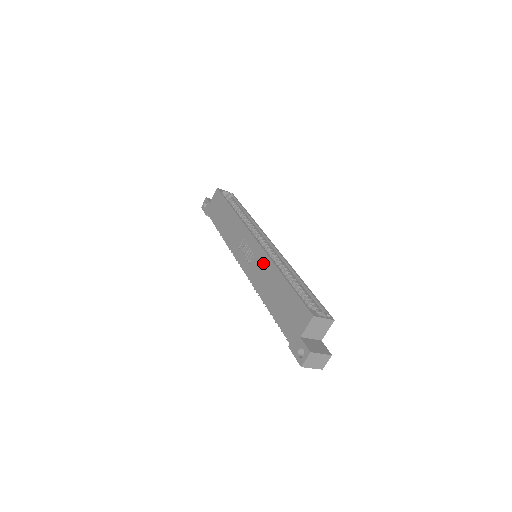
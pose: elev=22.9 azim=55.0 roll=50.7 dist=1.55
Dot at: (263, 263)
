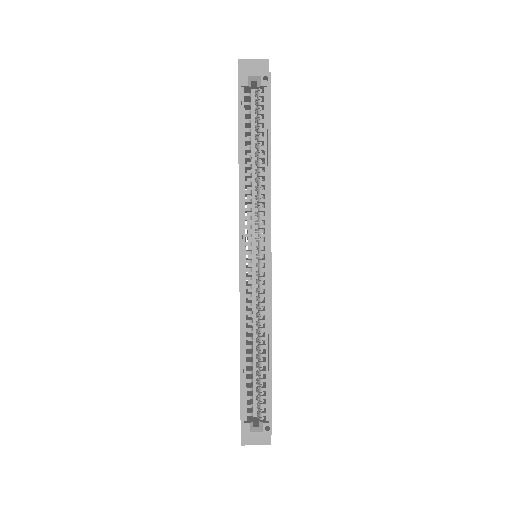
Dot at: occluded
